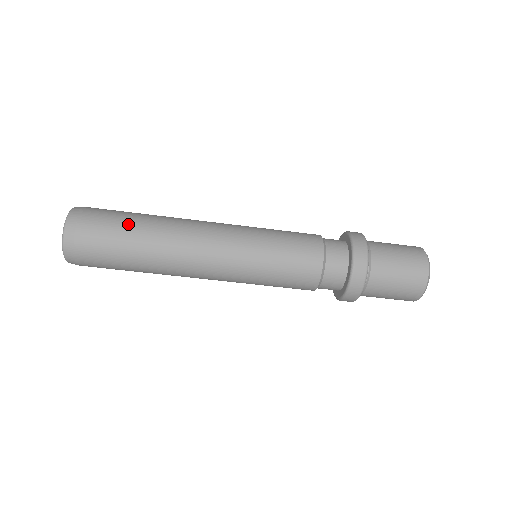
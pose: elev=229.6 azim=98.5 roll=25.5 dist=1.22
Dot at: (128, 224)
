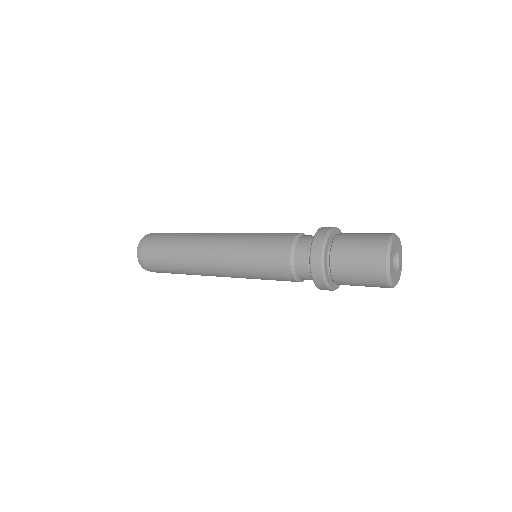
Dot at: (165, 255)
